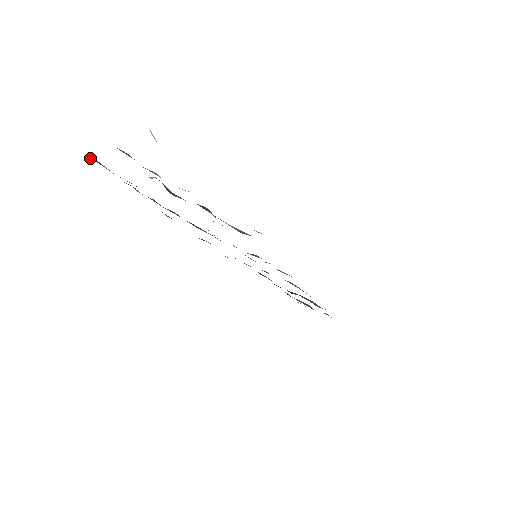
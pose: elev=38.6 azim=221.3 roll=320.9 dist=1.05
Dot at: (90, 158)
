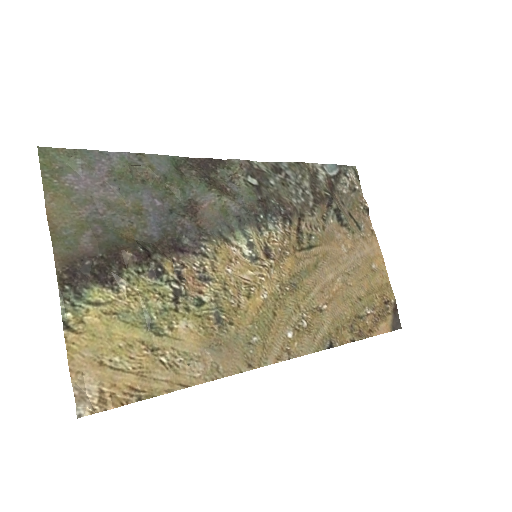
Dot at: (70, 163)
